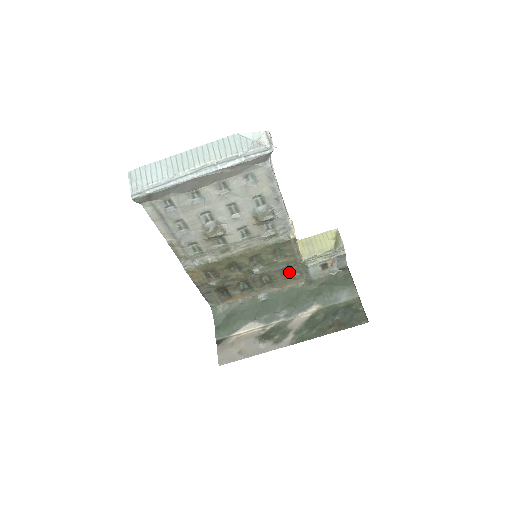
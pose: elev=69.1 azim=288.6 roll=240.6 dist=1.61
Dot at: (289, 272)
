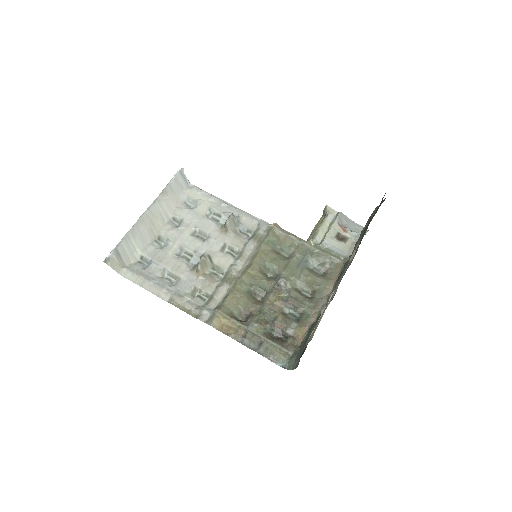
Dot at: (319, 268)
